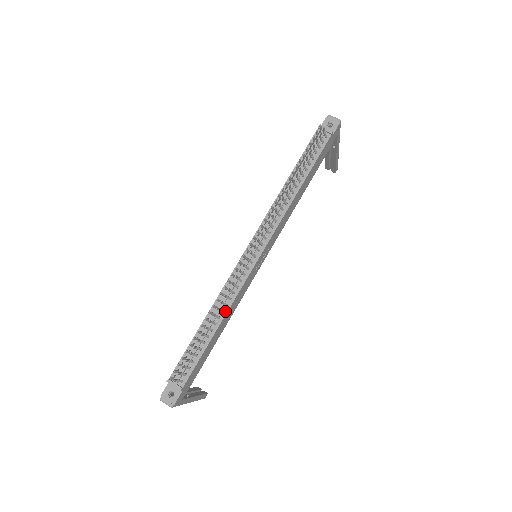
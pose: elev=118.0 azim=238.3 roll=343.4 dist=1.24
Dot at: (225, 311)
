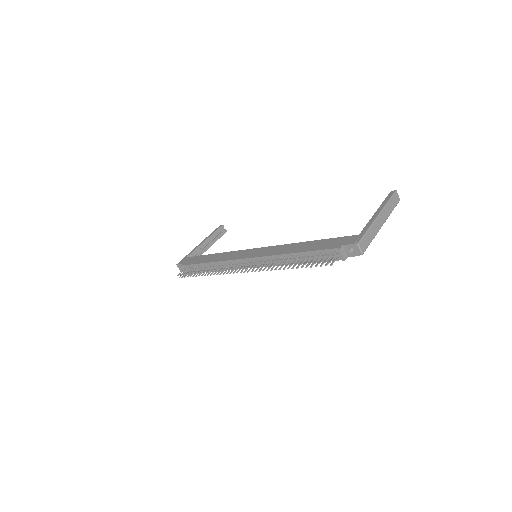
Dot at: occluded
